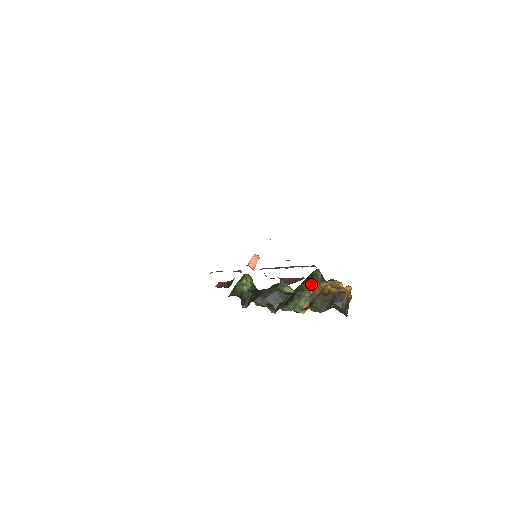
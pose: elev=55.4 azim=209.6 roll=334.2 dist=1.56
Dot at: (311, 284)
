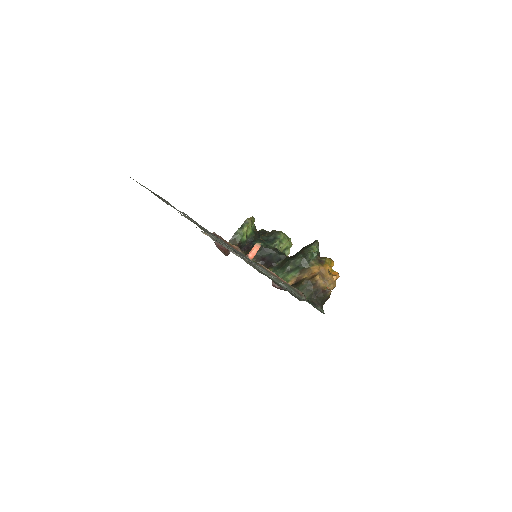
Dot at: (304, 263)
